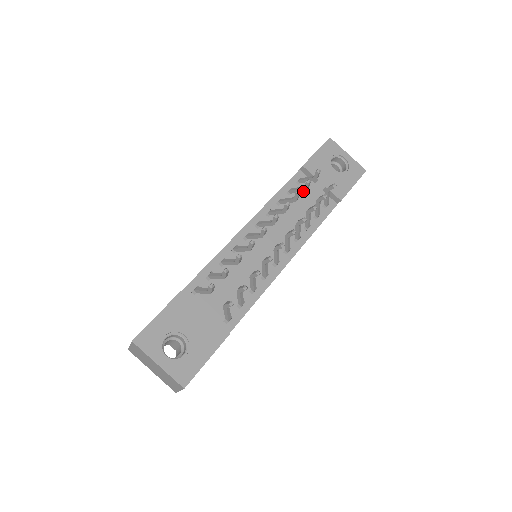
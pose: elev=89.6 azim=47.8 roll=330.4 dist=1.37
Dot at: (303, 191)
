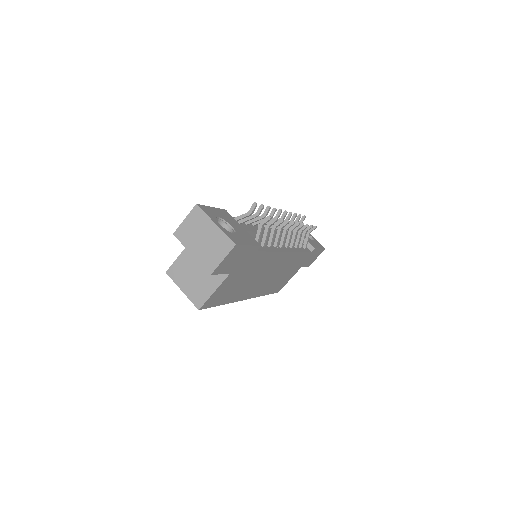
Dot at: occluded
